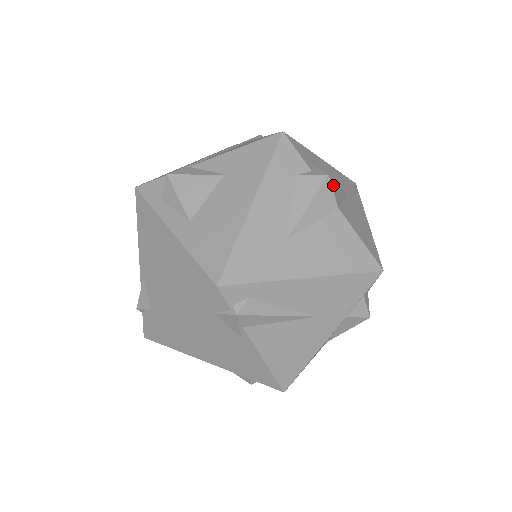
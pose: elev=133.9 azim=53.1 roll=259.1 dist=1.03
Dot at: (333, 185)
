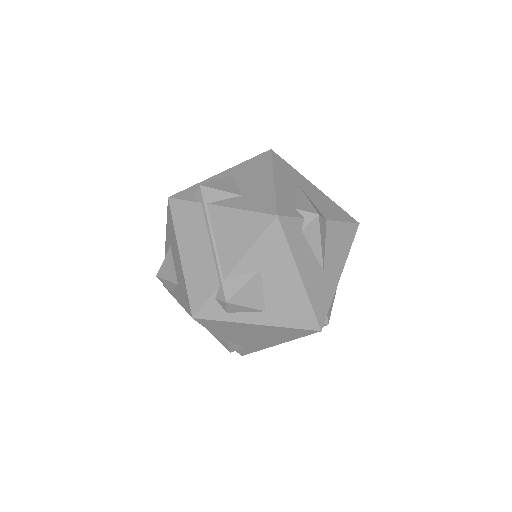
Dot at: (318, 212)
